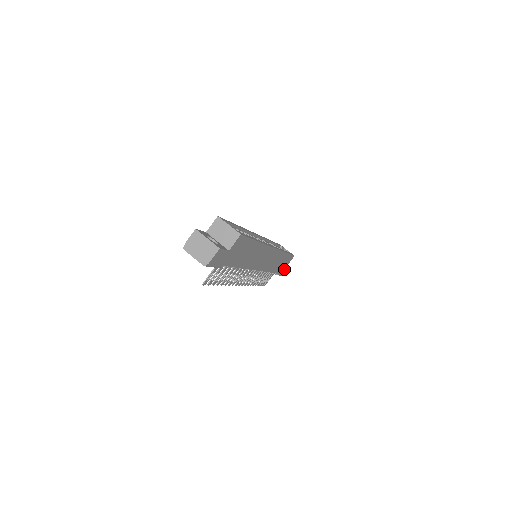
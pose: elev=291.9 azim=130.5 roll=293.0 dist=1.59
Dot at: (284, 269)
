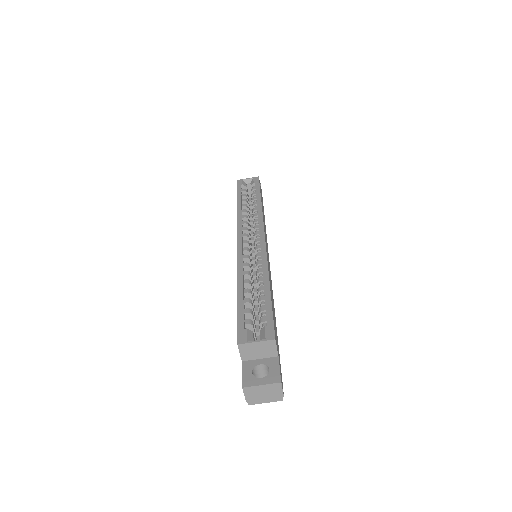
Dot at: occluded
